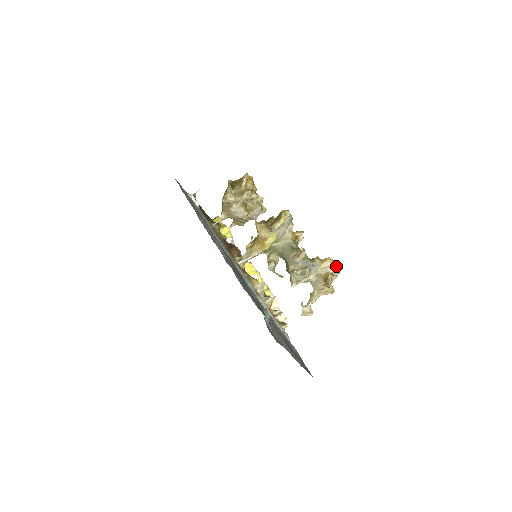
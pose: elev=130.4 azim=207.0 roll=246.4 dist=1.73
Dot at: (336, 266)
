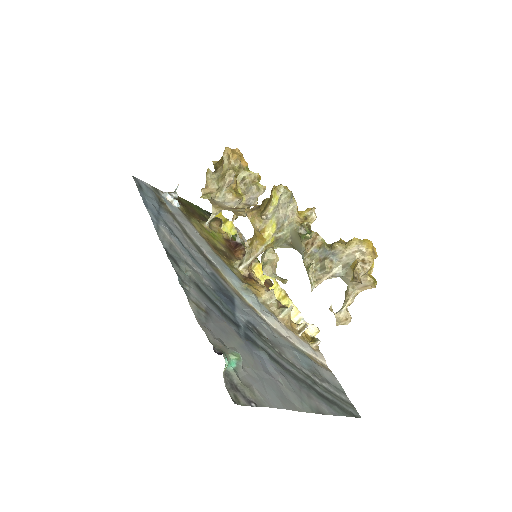
Dot at: (367, 248)
